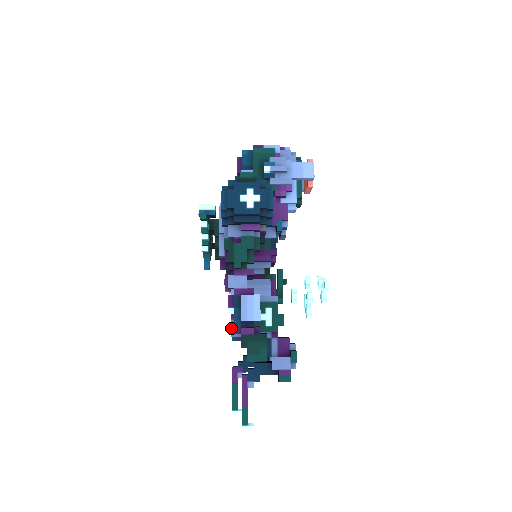
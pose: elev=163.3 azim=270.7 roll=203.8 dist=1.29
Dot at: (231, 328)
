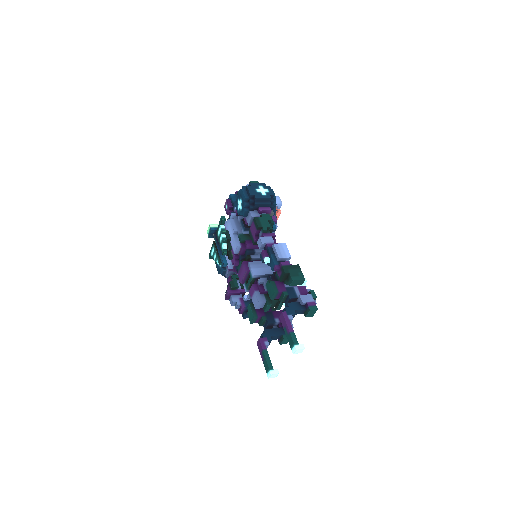
Dot at: (257, 296)
